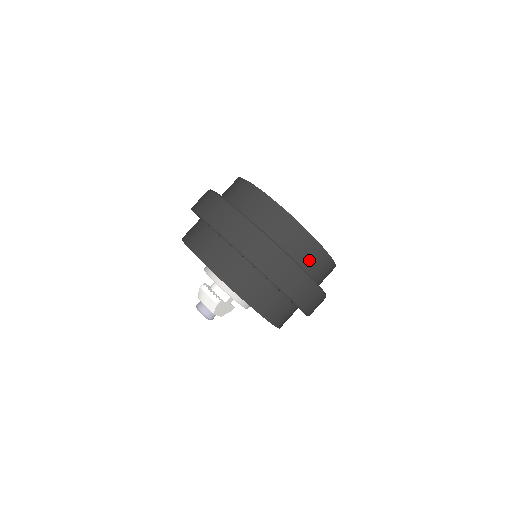
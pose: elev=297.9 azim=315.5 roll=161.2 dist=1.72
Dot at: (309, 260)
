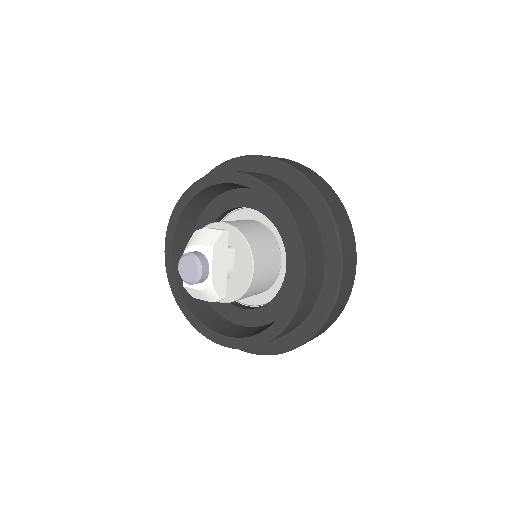
Dot at: occluded
